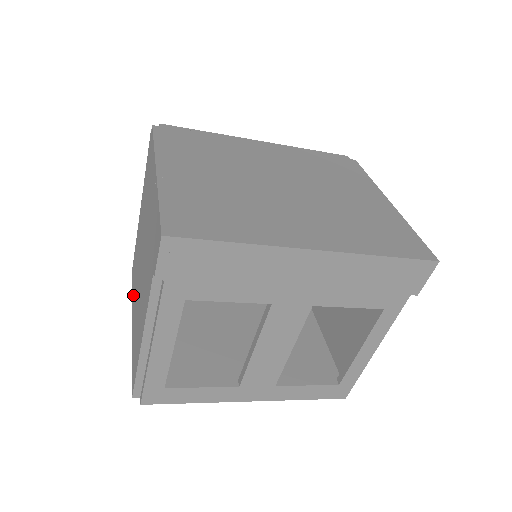
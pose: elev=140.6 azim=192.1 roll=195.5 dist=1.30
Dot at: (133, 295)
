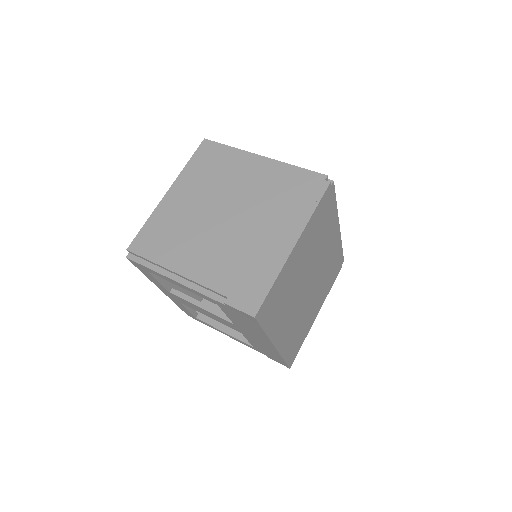
Dot at: (188, 176)
